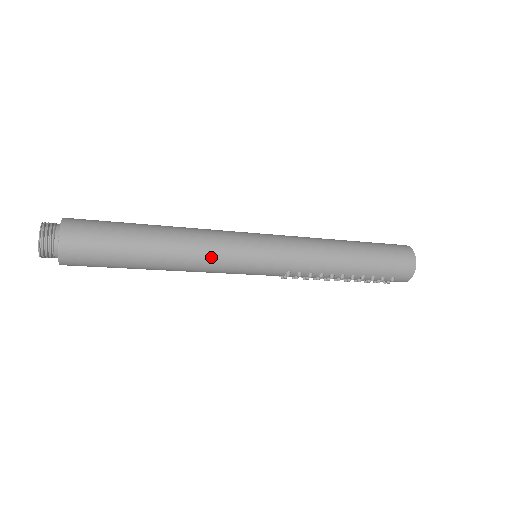
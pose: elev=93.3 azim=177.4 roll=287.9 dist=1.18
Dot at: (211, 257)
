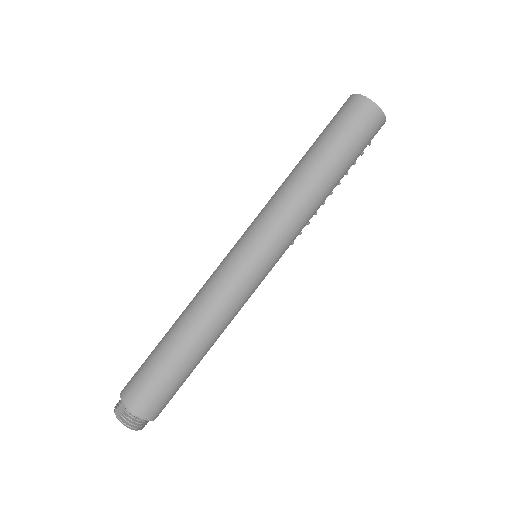
Dot at: (237, 310)
